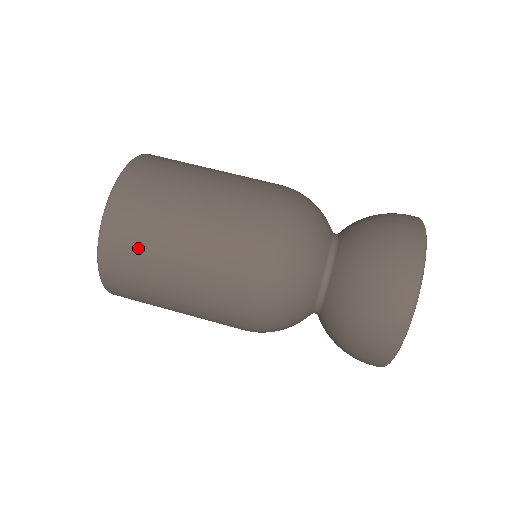
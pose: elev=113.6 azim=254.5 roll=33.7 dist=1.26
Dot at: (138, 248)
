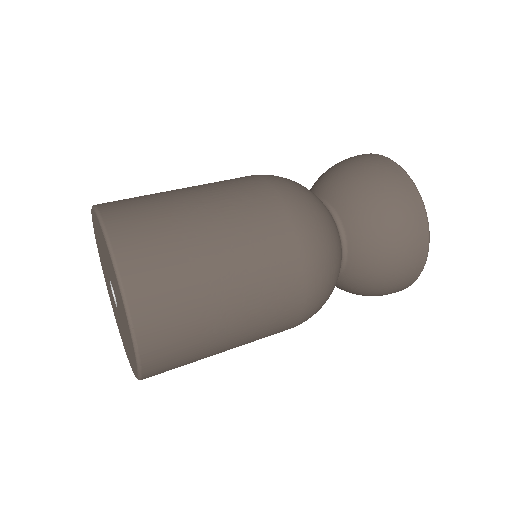
Dot at: (156, 222)
